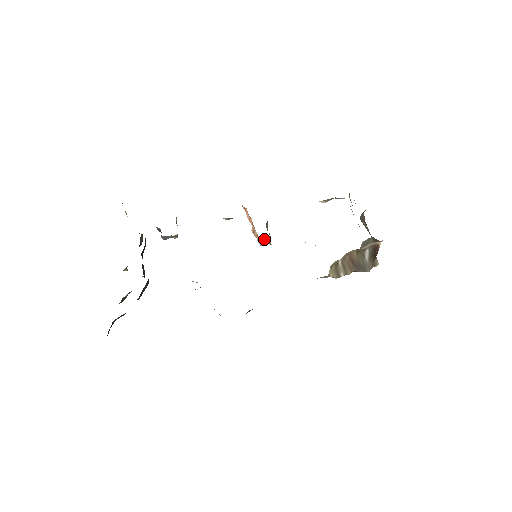
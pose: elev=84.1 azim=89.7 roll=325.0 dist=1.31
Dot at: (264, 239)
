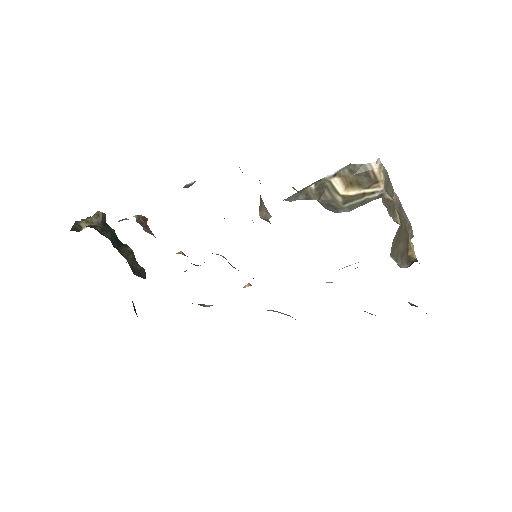
Dot at: occluded
